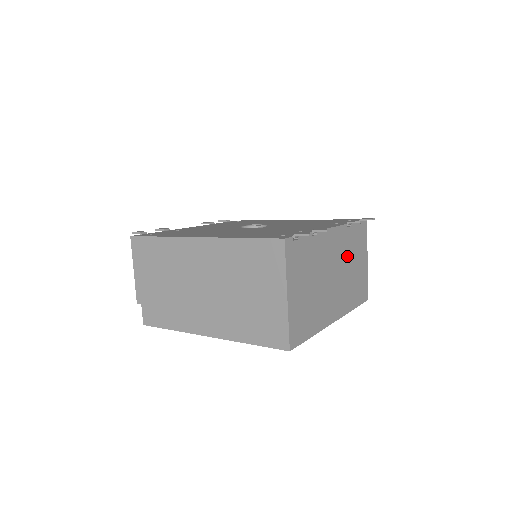
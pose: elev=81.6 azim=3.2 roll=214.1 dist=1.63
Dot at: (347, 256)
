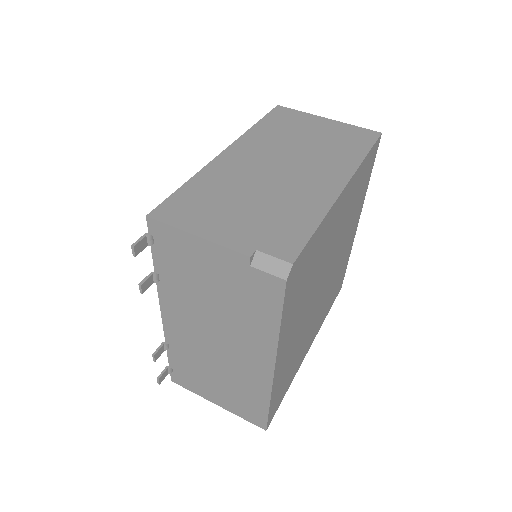
Dot at: occluded
